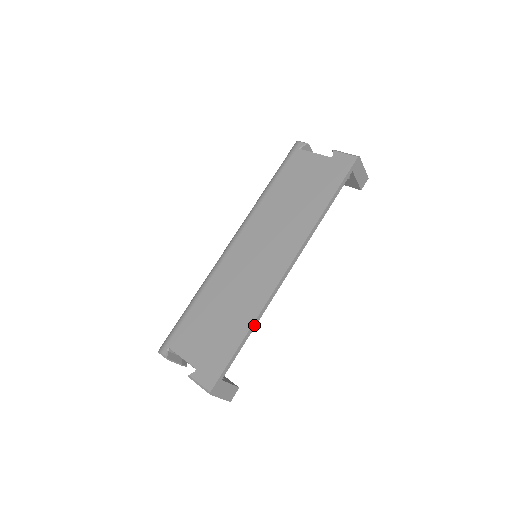
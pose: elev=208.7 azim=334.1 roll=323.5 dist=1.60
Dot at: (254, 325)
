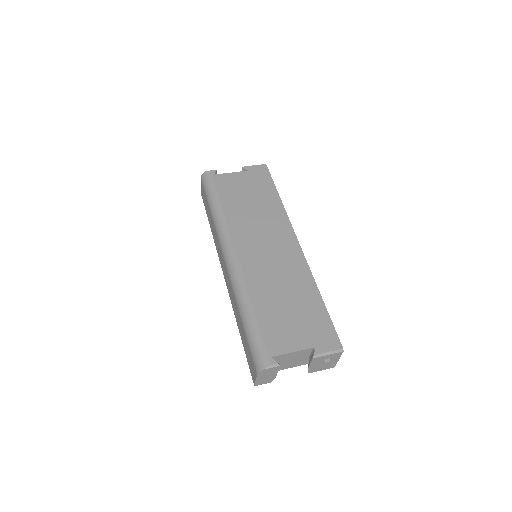
Dot at: (317, 289)
